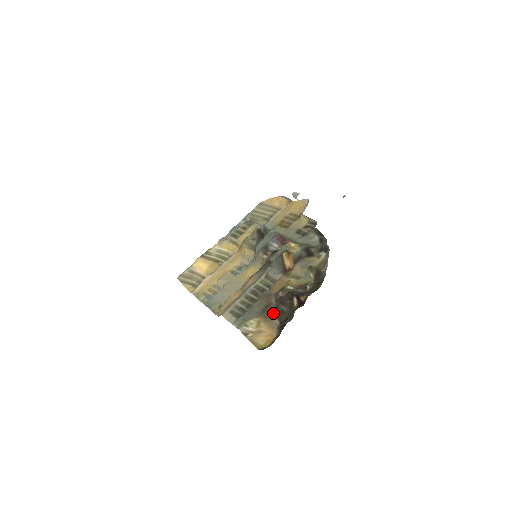
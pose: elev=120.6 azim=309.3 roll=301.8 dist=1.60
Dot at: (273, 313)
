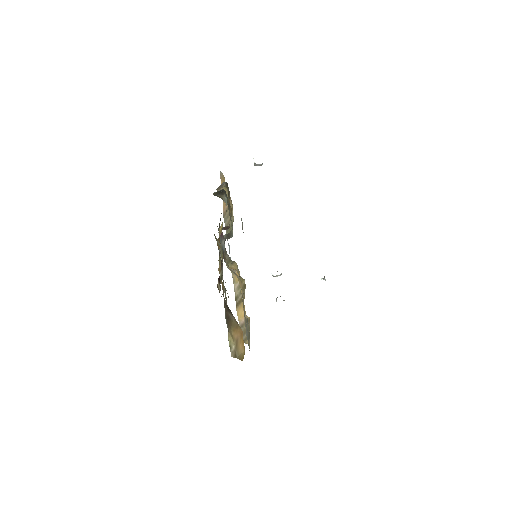
Dot at: (228, 313)
